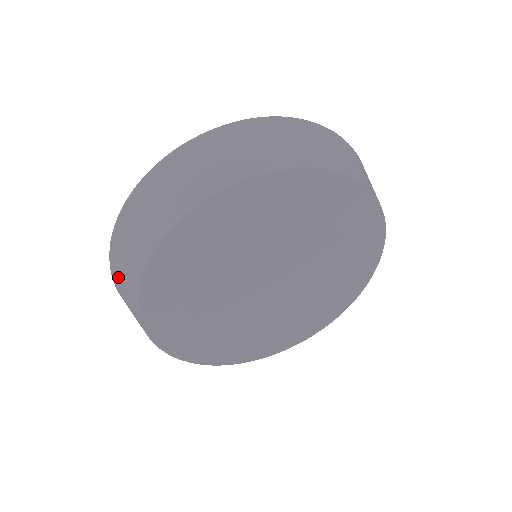
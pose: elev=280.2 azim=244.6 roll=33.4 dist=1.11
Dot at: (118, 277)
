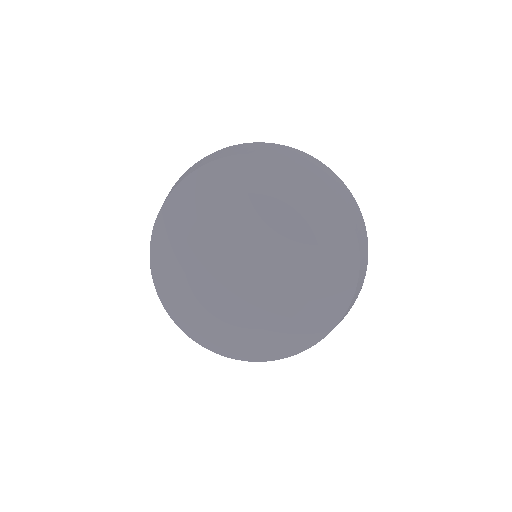
Dot at: occluded
